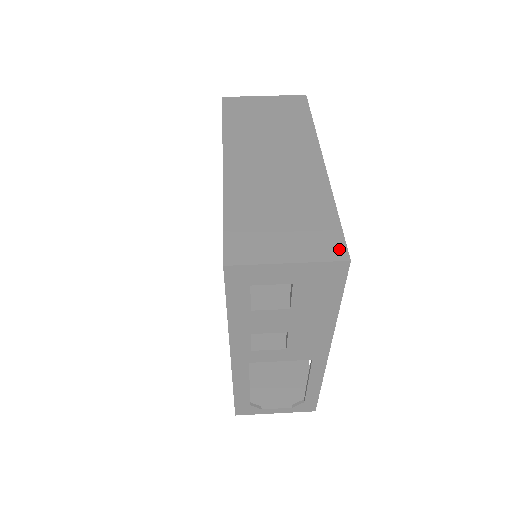
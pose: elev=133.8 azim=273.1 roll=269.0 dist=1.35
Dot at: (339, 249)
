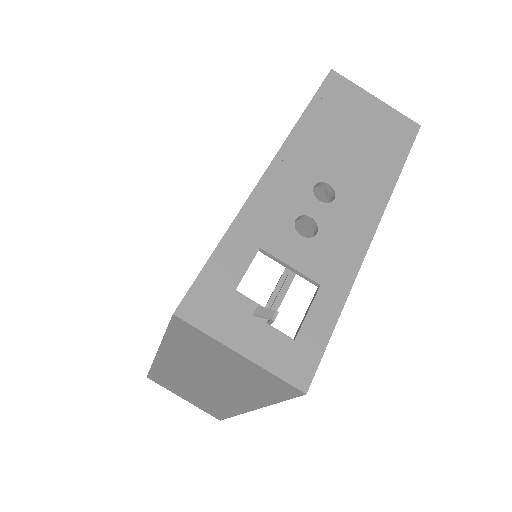
Dot at: (217, 417)
